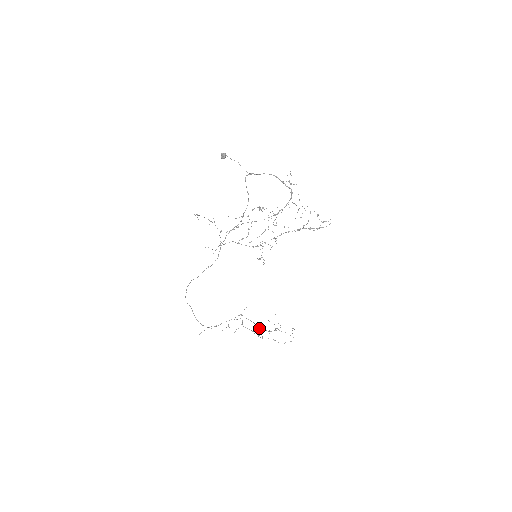
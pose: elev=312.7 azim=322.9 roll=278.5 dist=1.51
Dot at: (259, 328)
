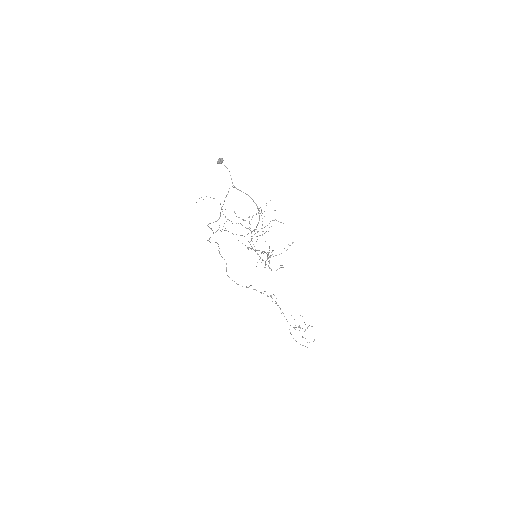
Dot at: occluded
